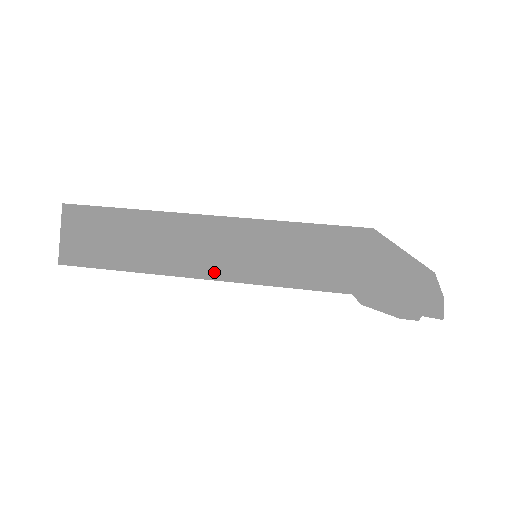
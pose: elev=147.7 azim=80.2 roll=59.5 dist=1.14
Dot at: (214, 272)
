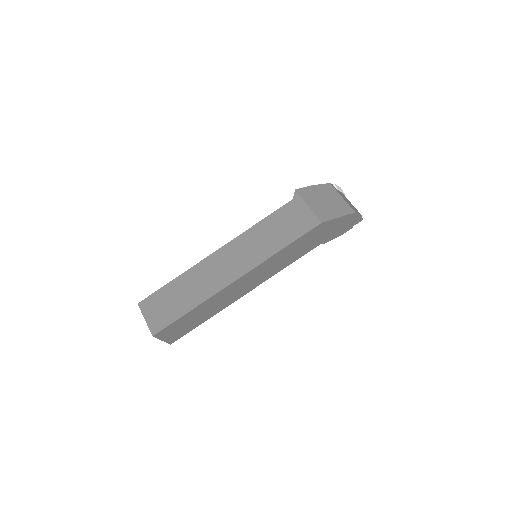
Dot at: (252, 288)
